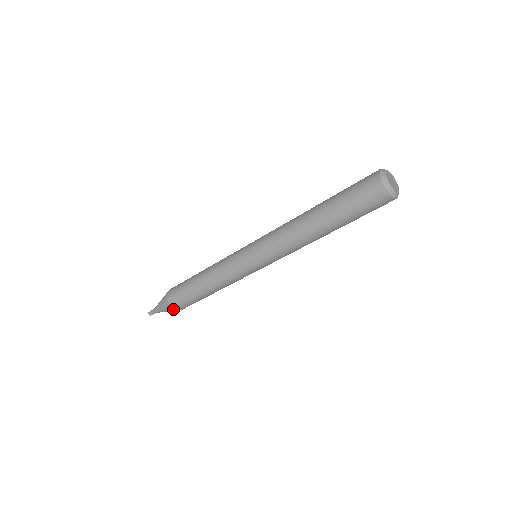
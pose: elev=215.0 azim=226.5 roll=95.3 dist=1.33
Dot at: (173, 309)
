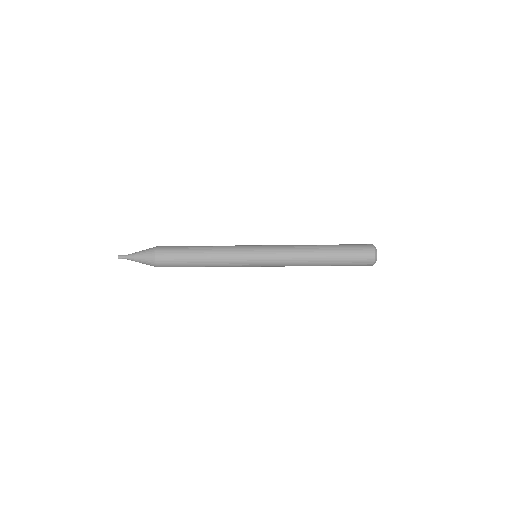
Dot at: occluded
